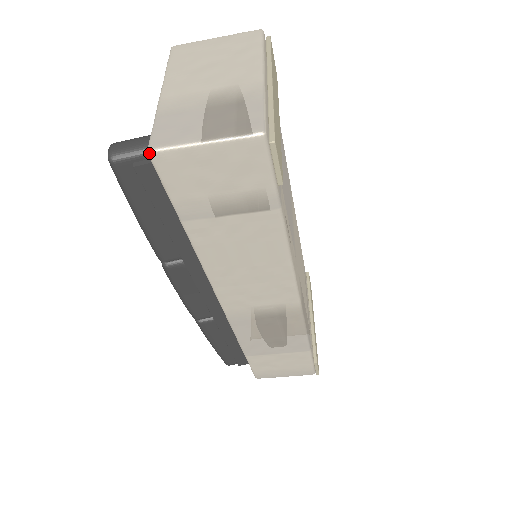
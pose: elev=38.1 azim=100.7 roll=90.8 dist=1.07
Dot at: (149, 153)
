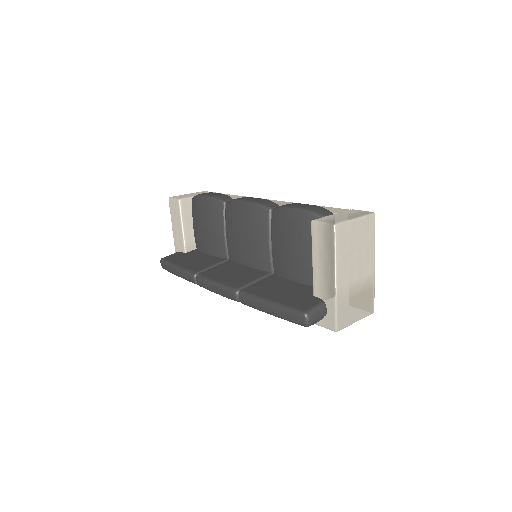
Dot at: occluded
